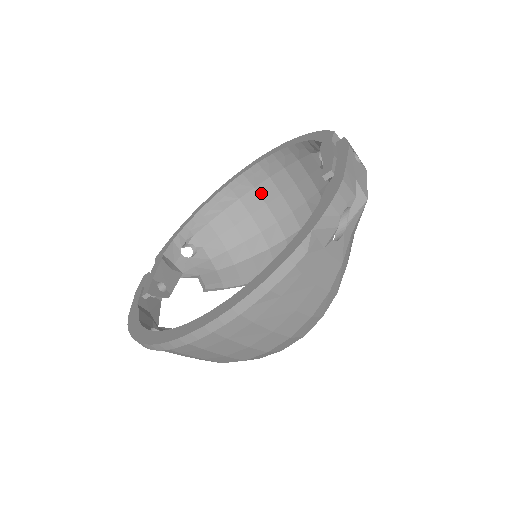
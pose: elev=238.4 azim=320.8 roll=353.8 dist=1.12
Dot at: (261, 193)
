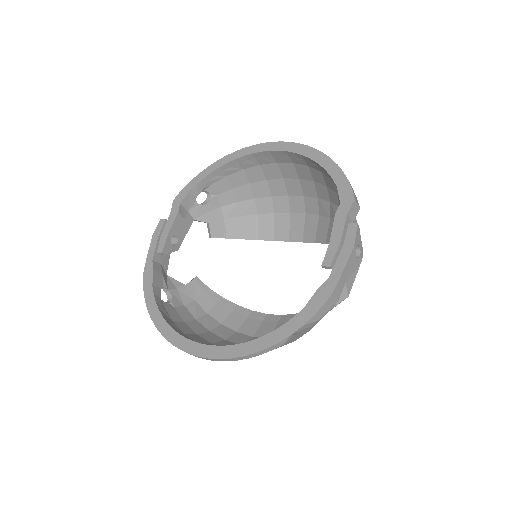
Dot at: (281, 169)
